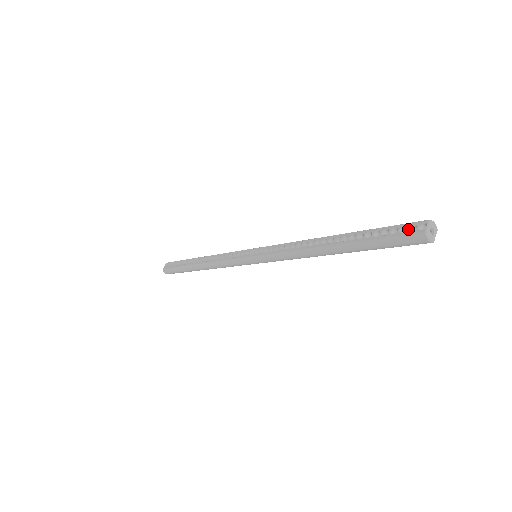
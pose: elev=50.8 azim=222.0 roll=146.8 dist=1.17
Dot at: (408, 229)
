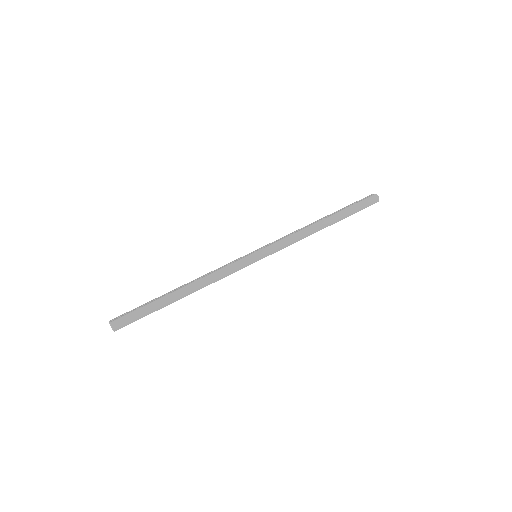
Dot at: (366, 197)
